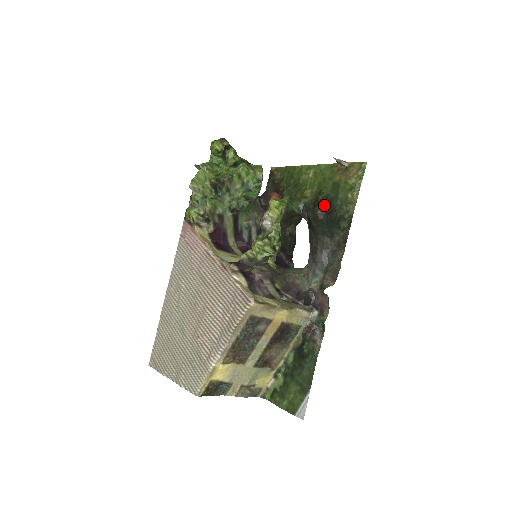
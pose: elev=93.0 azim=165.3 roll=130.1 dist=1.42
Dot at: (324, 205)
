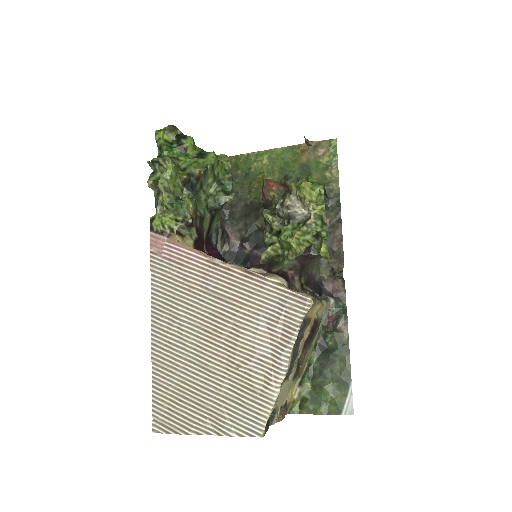
Dot at: occluded
